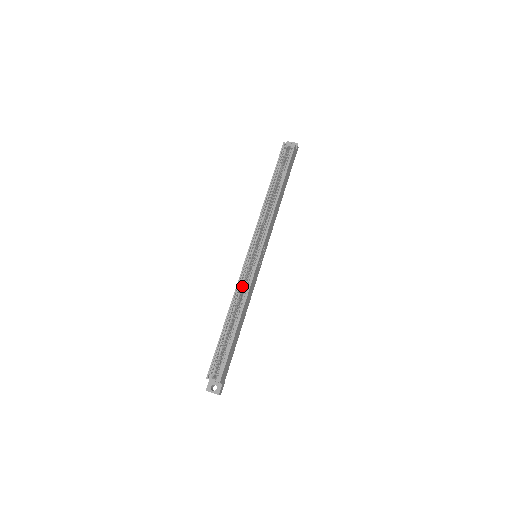
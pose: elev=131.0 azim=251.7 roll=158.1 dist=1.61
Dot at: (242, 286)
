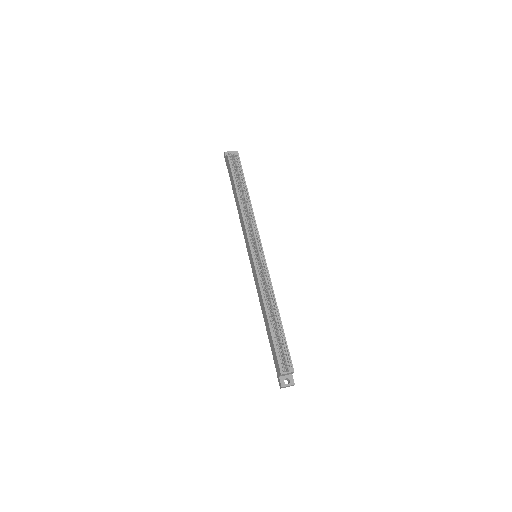
Dot at: (263, 284)
